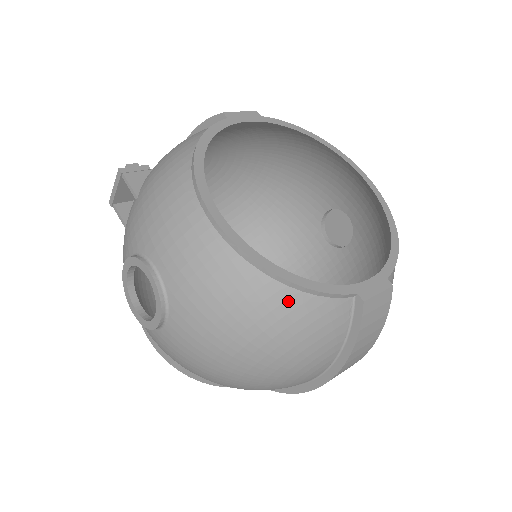
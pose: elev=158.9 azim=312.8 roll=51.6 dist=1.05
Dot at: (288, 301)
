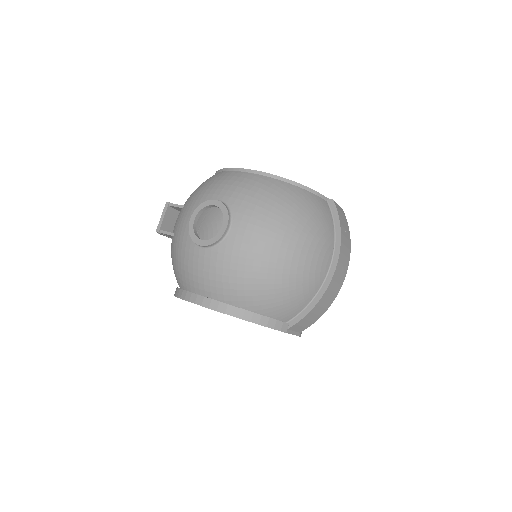
Dot at: (297, 191)
